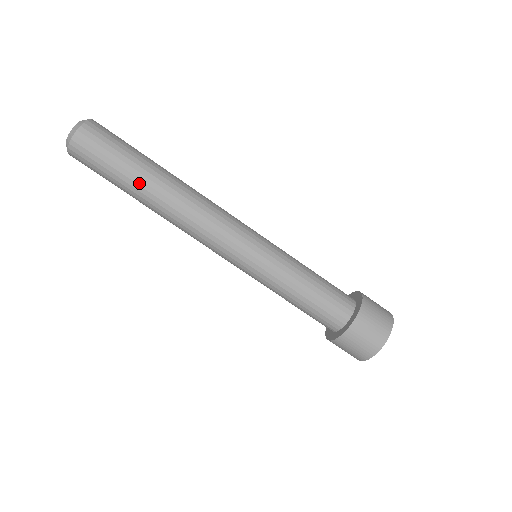
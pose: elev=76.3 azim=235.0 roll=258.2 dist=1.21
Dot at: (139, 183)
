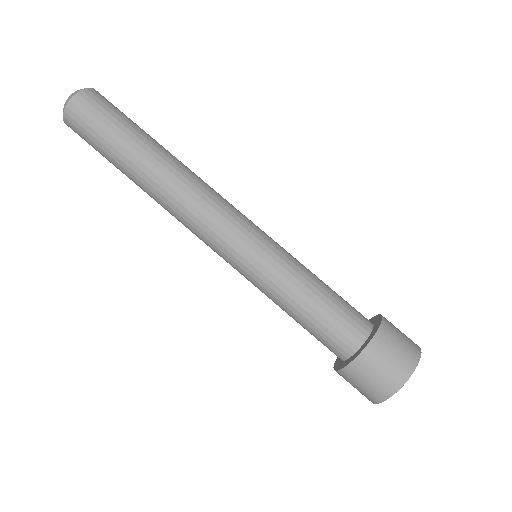
Dot at: (141, 145)
